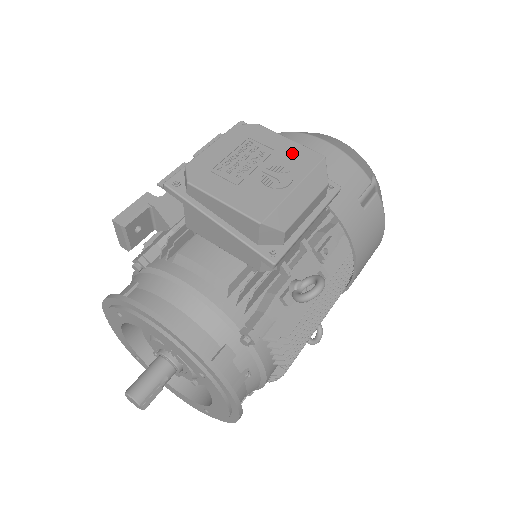
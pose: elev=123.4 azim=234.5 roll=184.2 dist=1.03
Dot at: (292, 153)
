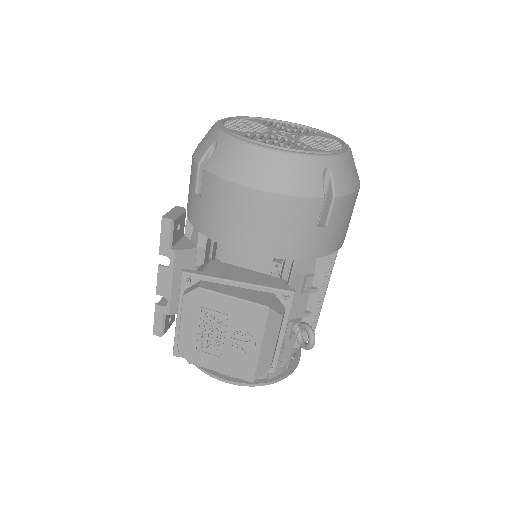
Dot at: (242, 314)
